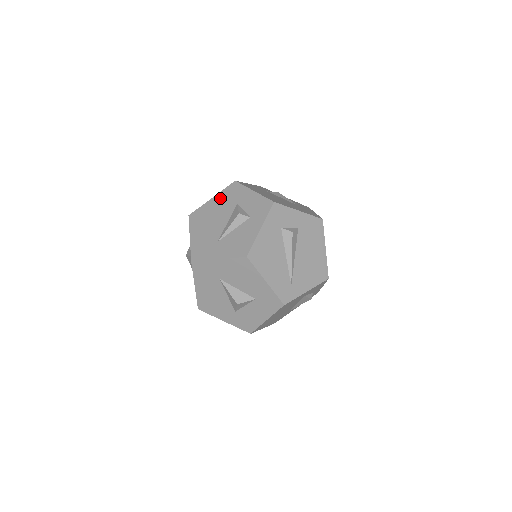
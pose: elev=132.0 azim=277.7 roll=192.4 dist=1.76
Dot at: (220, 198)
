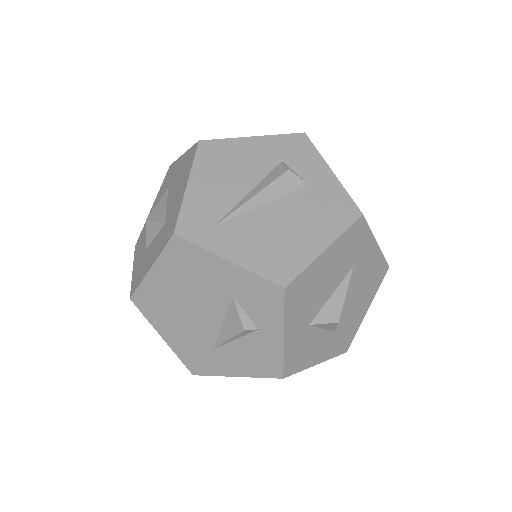
Dot at: occluded
